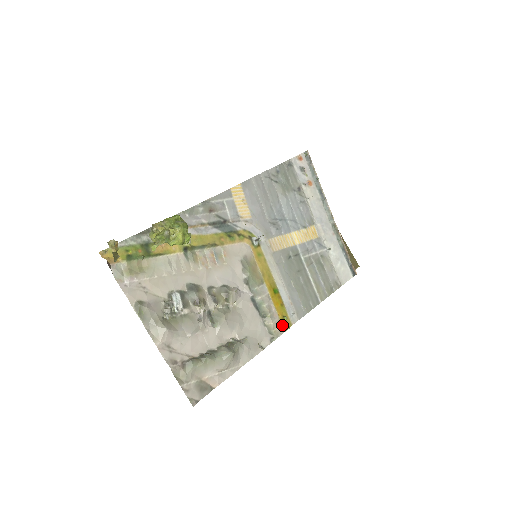
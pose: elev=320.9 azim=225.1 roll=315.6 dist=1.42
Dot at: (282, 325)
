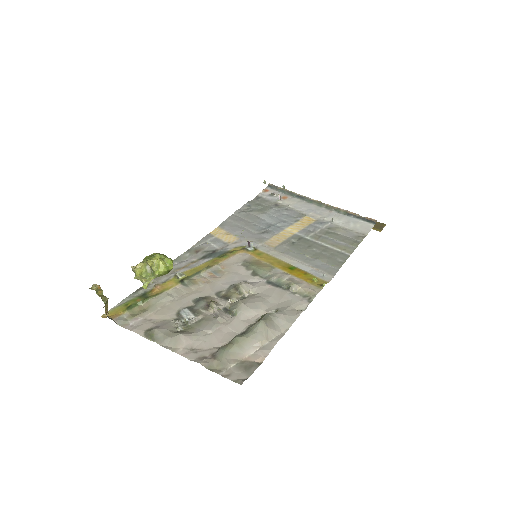
Dot at: (315, 286)
